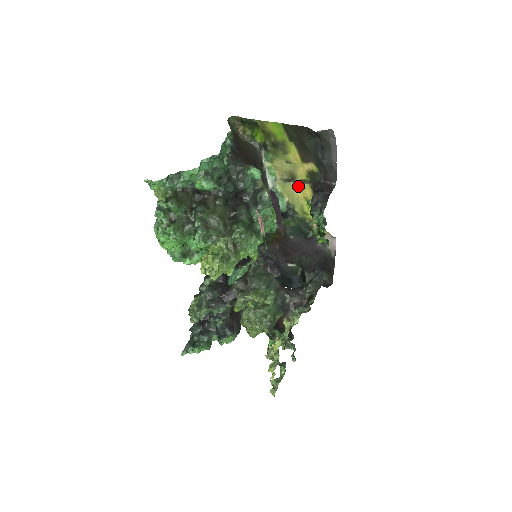
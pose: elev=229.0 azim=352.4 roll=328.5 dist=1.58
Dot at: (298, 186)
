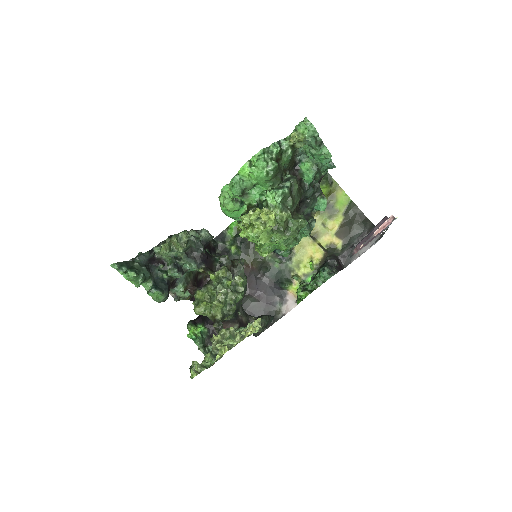
Dot at: (315, 245)
